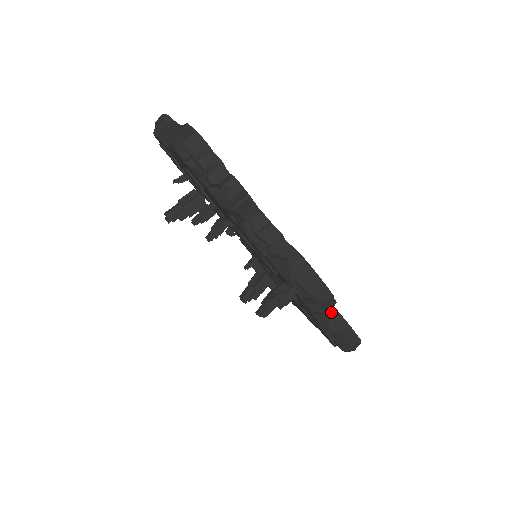
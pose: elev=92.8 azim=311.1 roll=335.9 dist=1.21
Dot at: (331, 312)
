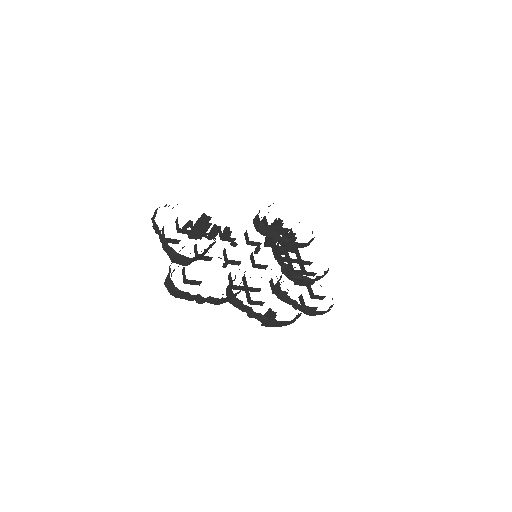
Dot at: (304, 309)
